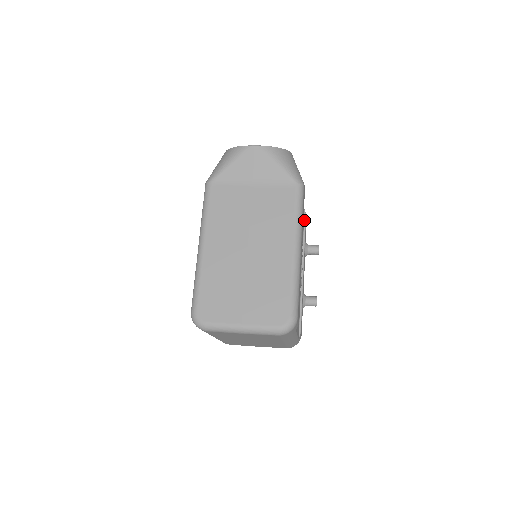
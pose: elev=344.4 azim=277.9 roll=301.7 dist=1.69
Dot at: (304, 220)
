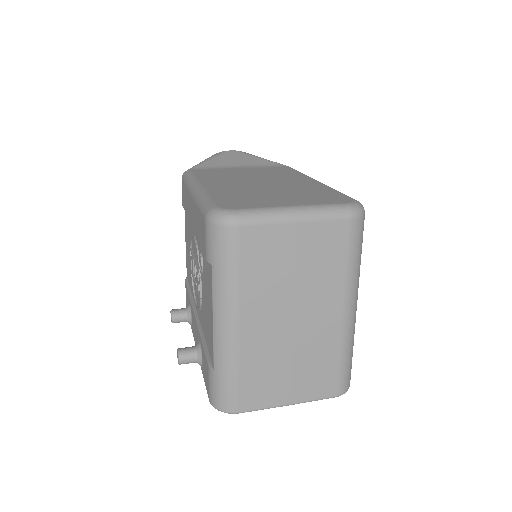
Dot at: occluded
